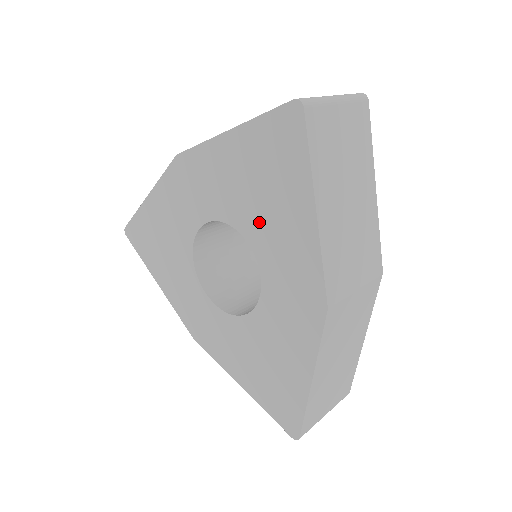
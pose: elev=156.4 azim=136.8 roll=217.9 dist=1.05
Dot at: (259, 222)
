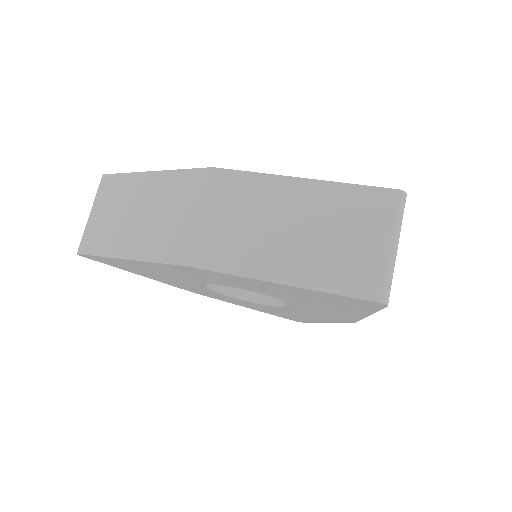
Dot at: (301, 302)
